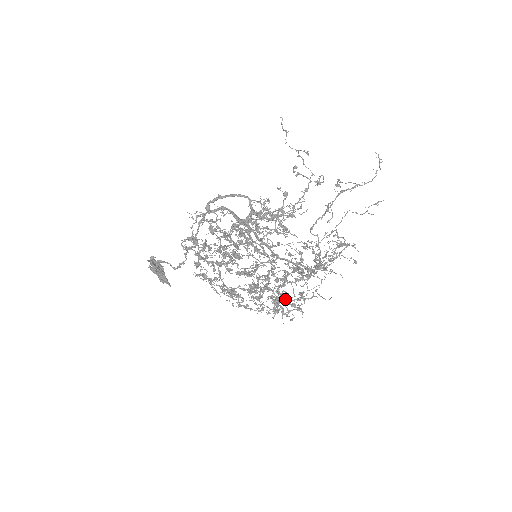
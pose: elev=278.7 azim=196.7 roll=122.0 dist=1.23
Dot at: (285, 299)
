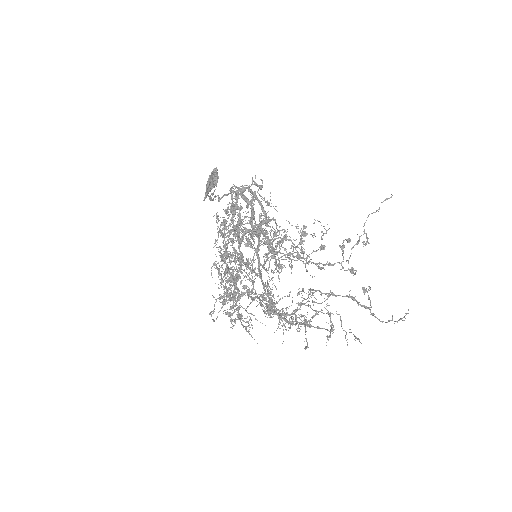
Dot at: occluded
